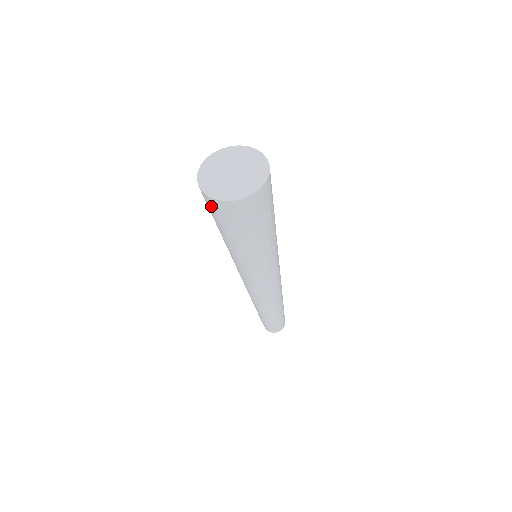
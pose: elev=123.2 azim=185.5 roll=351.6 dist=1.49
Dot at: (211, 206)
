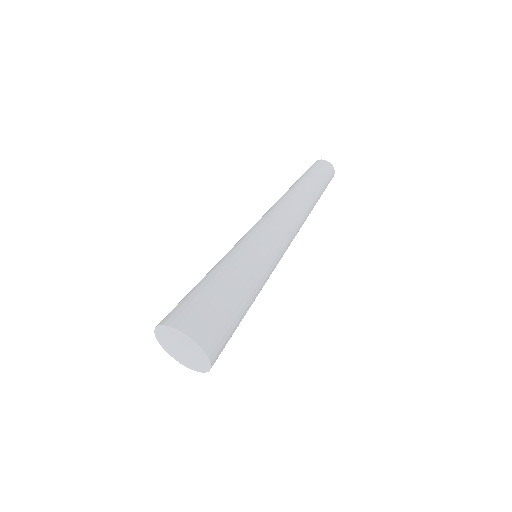
Dot at: occluded
